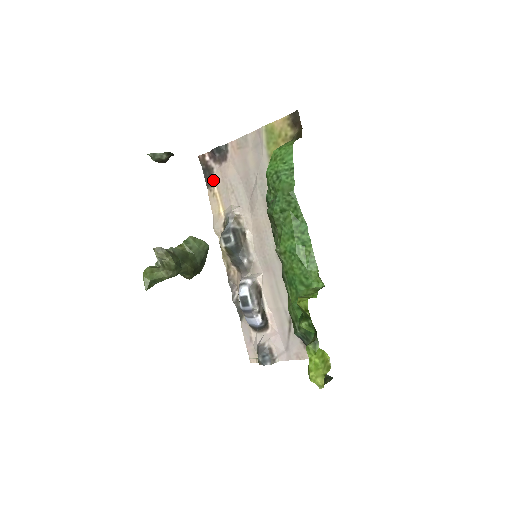
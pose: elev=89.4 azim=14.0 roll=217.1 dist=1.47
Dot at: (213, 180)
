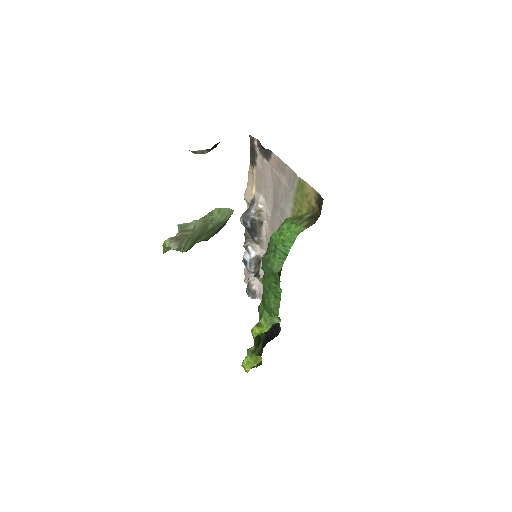
Dot at: (254, 164)
